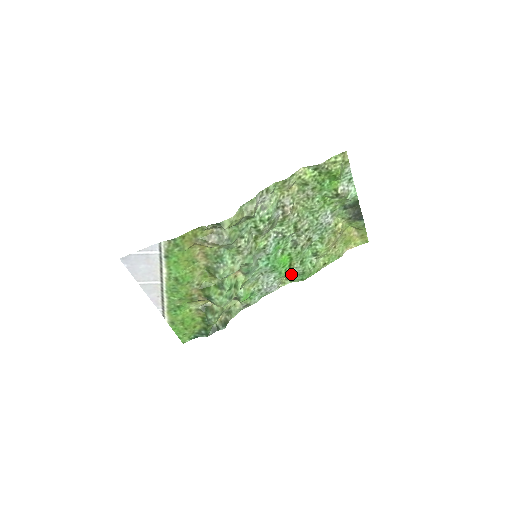
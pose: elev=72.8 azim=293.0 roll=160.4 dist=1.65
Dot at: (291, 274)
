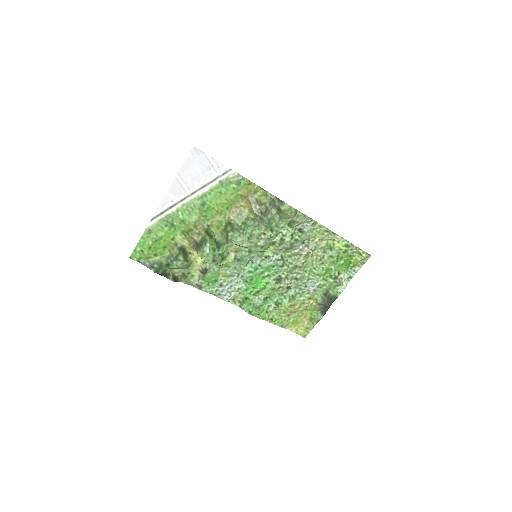
Dot at: (250, 299)
